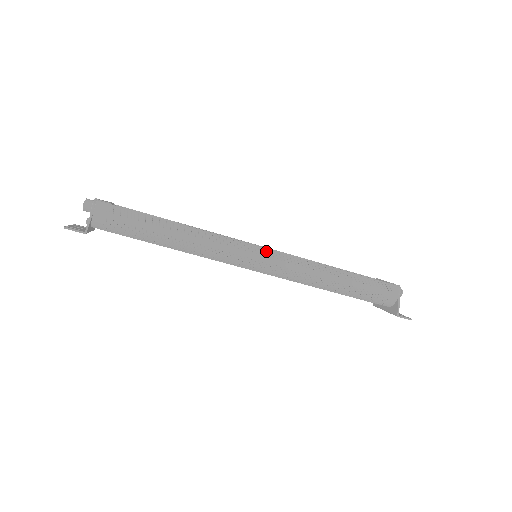
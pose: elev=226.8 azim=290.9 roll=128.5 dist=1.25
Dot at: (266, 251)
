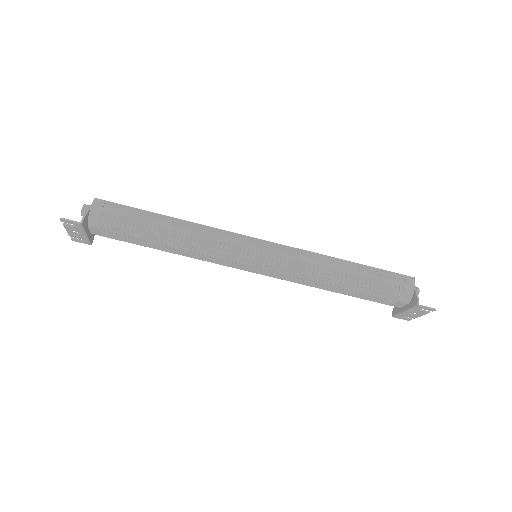
Dot at: (265, 242)
